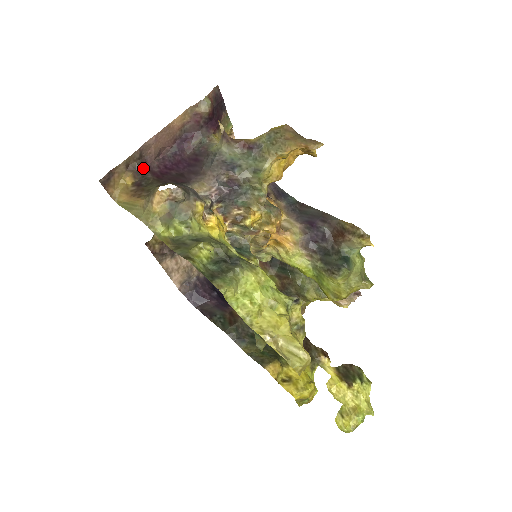
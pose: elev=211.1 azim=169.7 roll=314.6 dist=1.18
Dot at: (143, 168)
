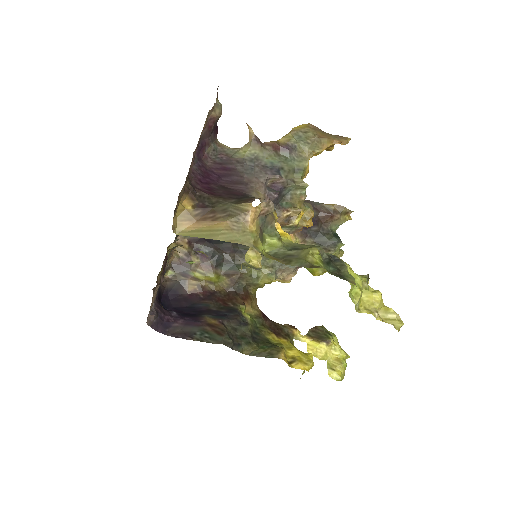
Dot at: (193, 187)
